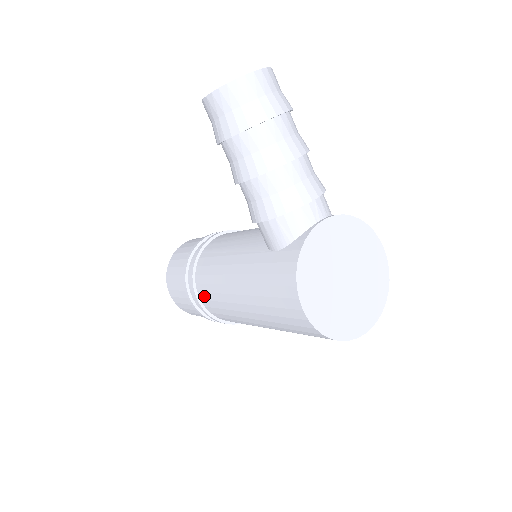
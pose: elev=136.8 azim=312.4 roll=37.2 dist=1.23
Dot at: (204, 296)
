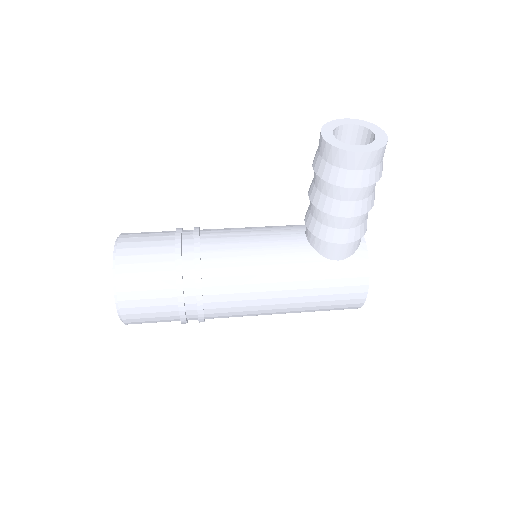
Dot at: (216, 305)
